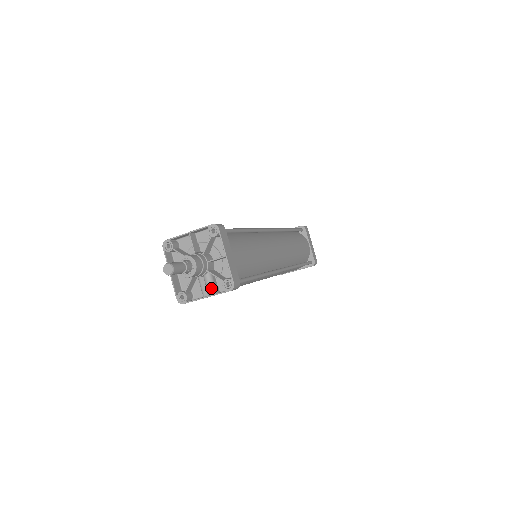
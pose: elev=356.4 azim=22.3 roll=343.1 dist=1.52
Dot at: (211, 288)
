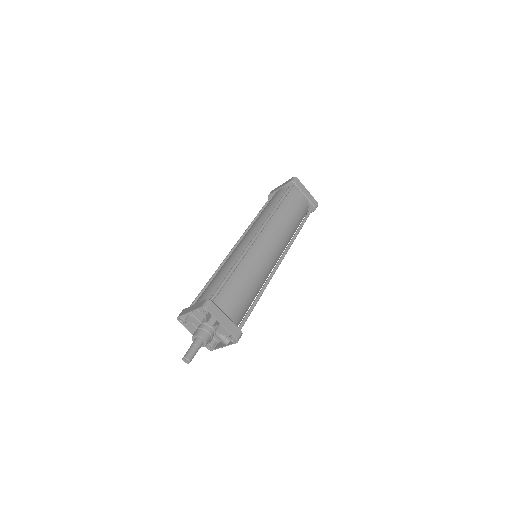
Dot at: (224, 341)
